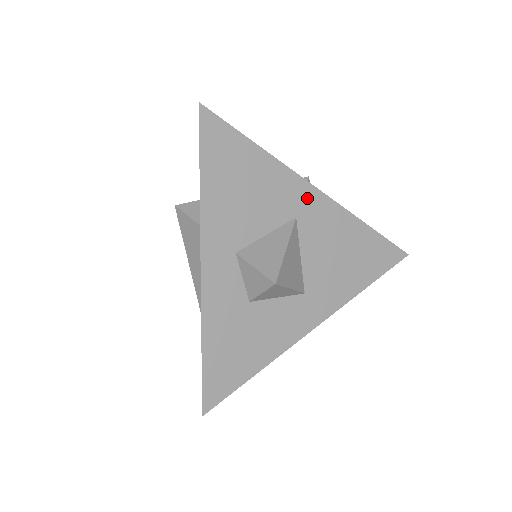
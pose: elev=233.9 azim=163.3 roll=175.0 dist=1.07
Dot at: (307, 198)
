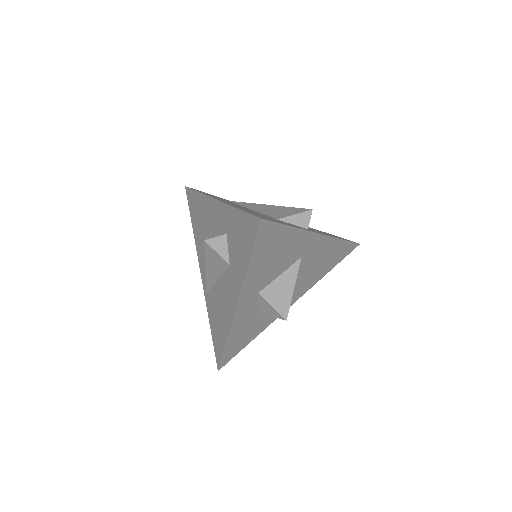
Dot at: (312, 243)
